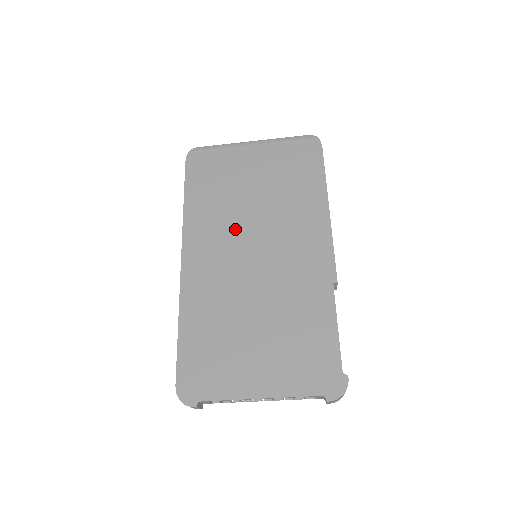
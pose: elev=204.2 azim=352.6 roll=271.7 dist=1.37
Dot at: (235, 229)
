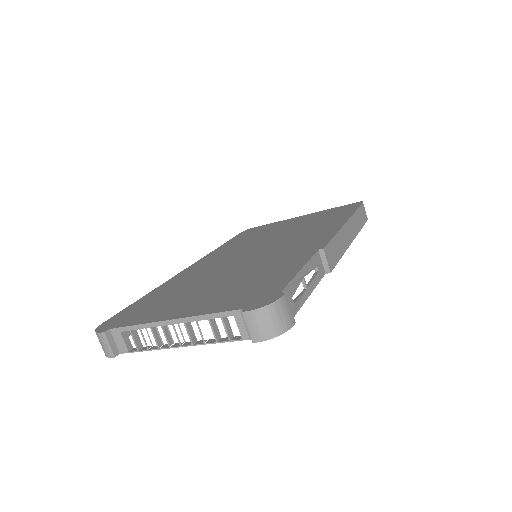
Dot at: (249, 246)
